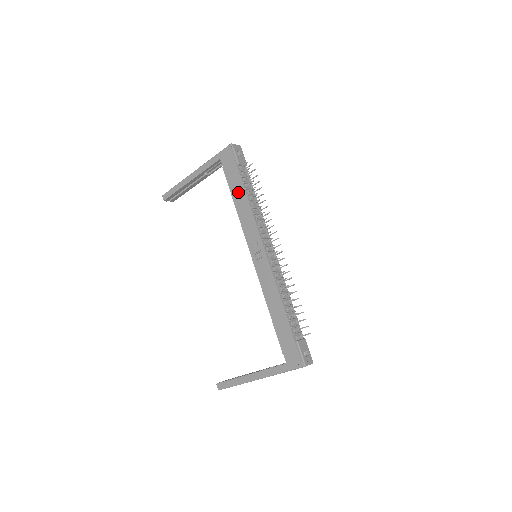
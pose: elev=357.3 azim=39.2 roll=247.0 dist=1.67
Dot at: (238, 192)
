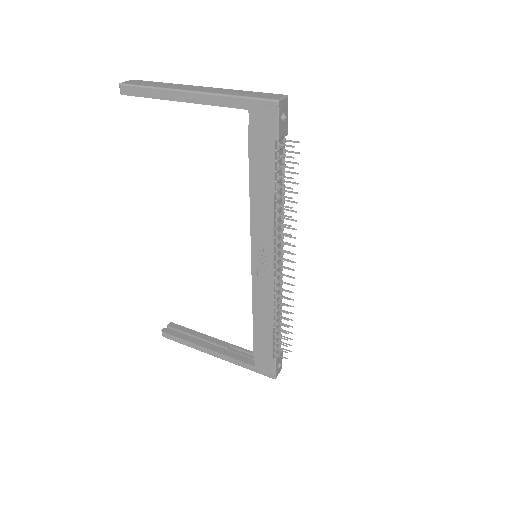
Dot at: (262, 179)
